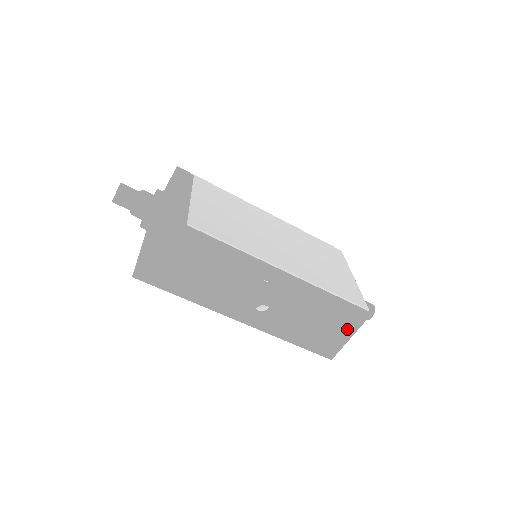
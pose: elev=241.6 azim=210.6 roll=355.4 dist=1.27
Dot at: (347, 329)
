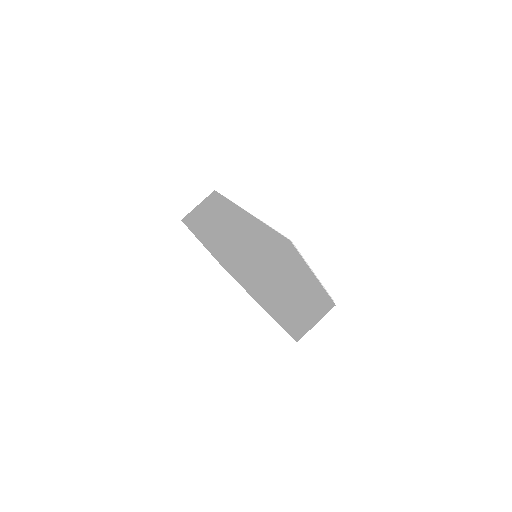
Dot at: (268, 253)
